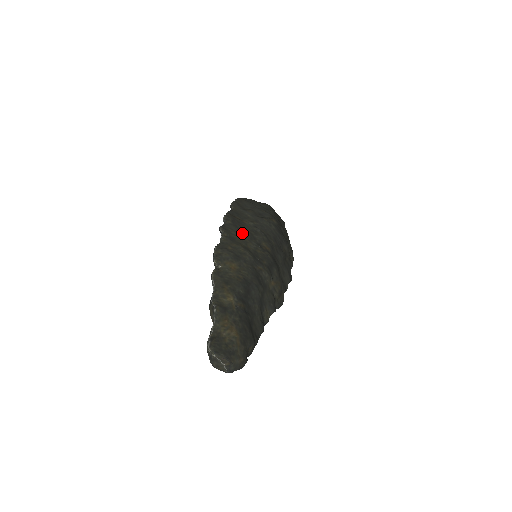
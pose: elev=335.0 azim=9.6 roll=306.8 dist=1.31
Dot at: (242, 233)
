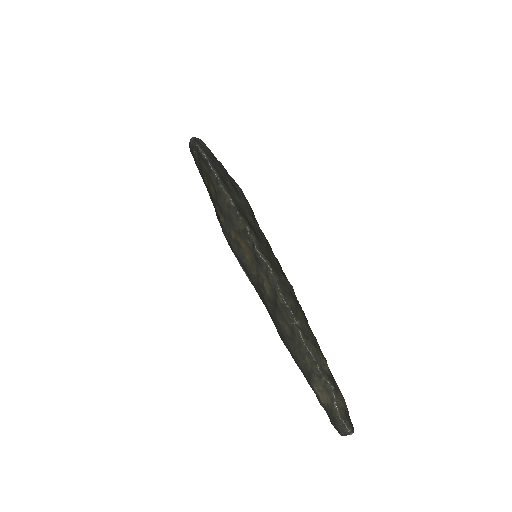
Dot at: (265, 247)
